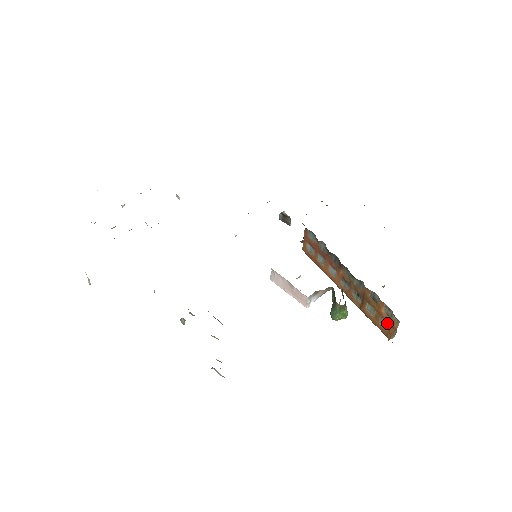
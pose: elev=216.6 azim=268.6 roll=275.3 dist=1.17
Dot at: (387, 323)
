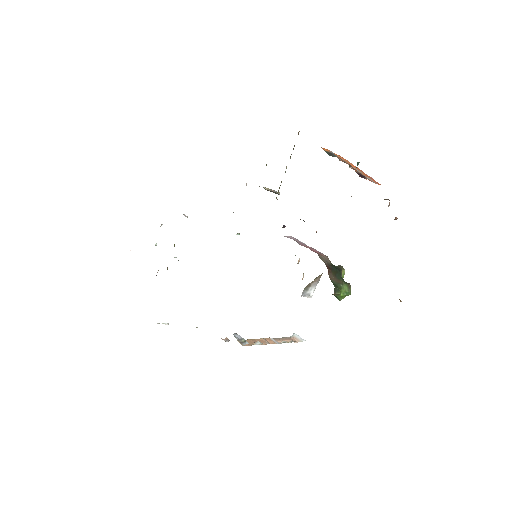
Dot at: occluded
